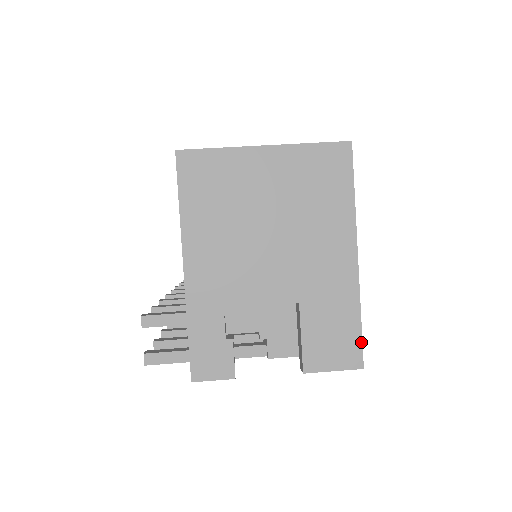
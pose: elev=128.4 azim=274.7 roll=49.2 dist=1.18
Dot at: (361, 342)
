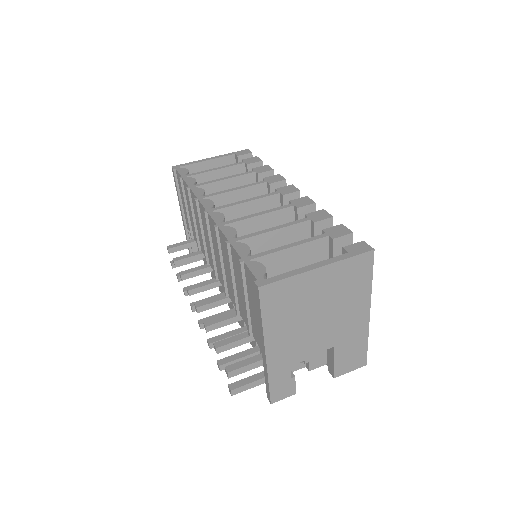
Dot at: (366, 354)
